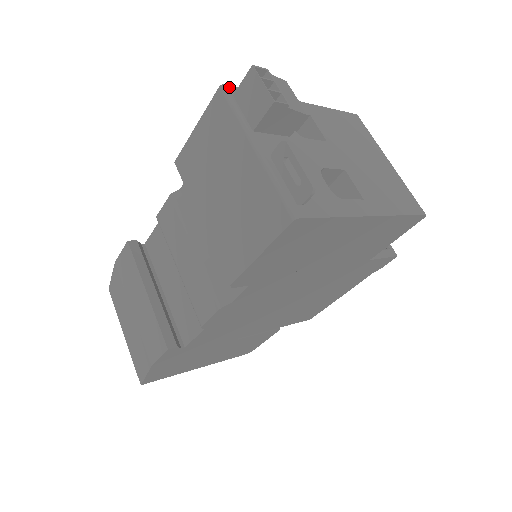
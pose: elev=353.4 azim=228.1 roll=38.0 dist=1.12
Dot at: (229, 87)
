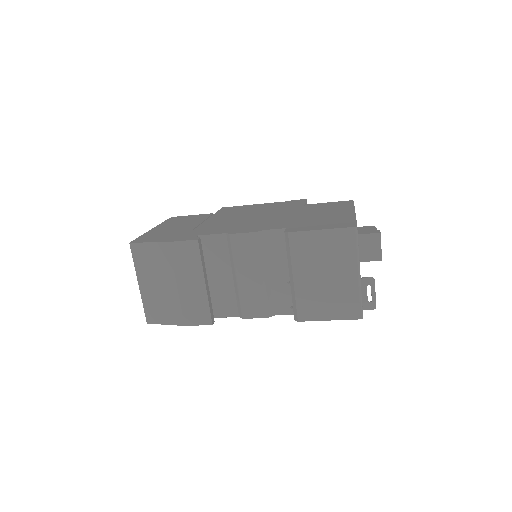
Dot at: occluded
